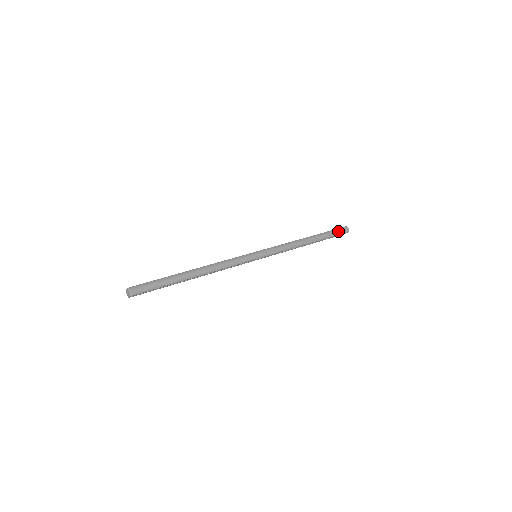
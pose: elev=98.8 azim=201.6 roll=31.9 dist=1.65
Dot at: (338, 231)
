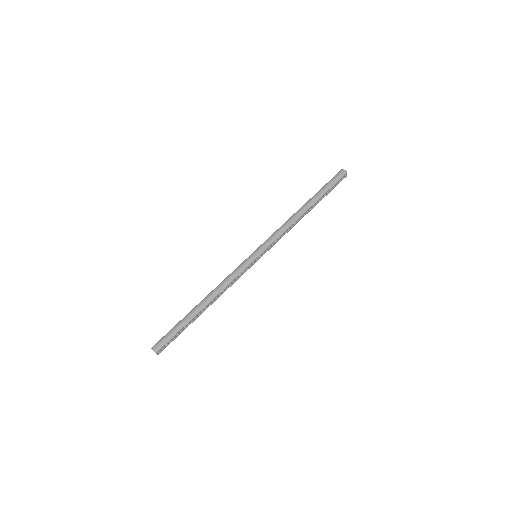
Dot at: (333, 180)
